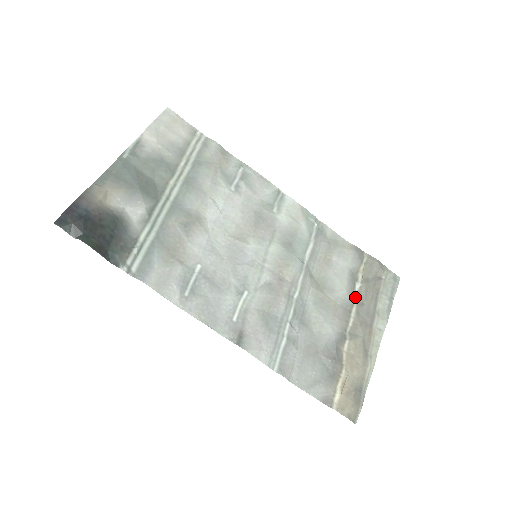
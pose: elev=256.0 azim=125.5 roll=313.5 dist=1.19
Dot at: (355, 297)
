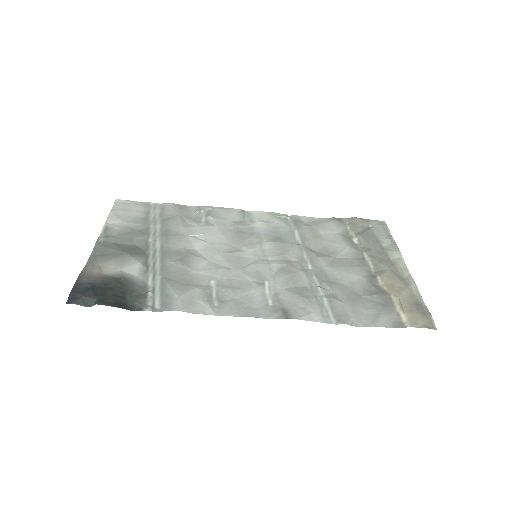
Dot at: (359, 248)
